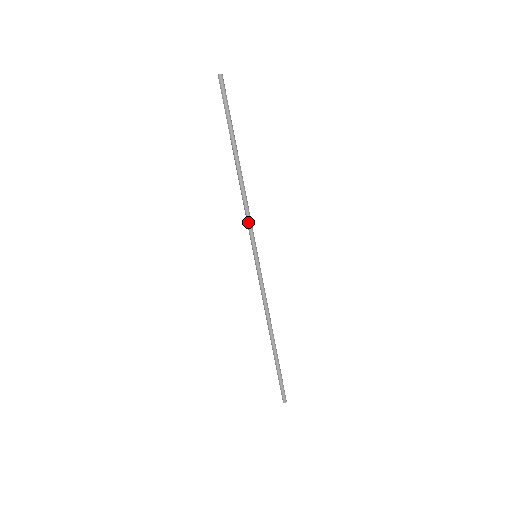
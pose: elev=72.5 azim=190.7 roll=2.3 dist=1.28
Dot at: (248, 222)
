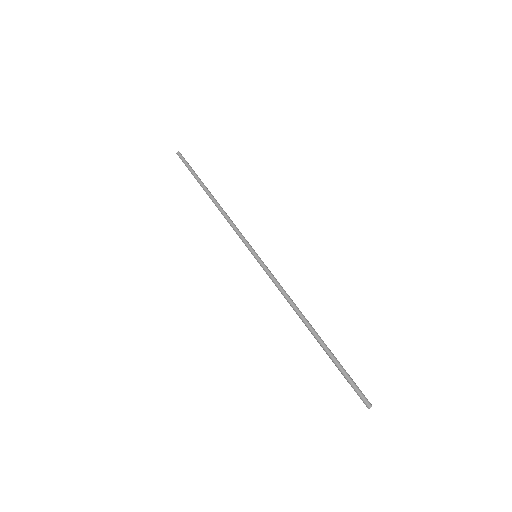
Dot at: (236, 231)
